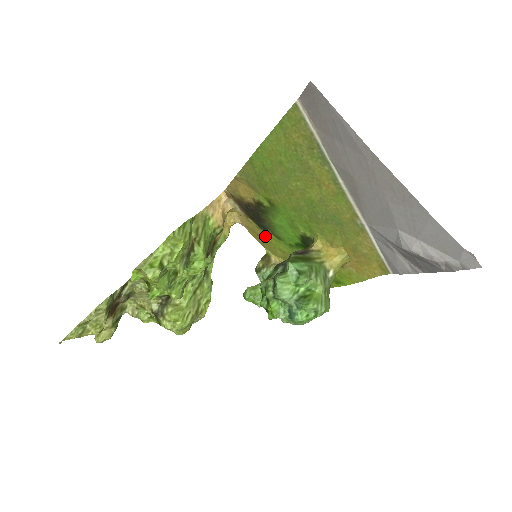
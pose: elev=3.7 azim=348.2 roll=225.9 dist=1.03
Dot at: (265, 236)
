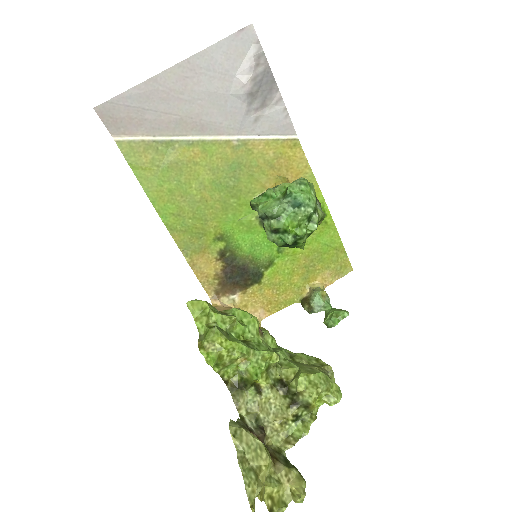
Dot at: (272, 285)
